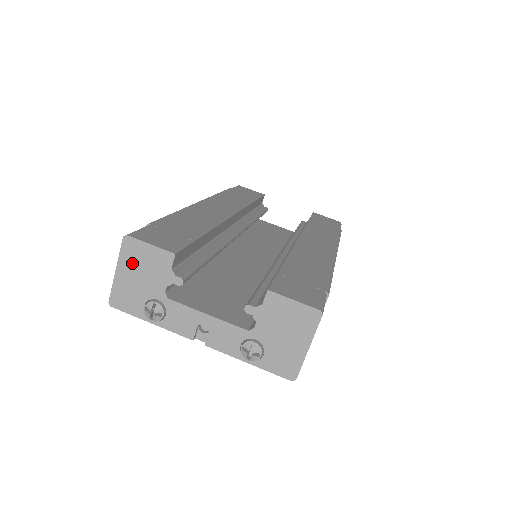
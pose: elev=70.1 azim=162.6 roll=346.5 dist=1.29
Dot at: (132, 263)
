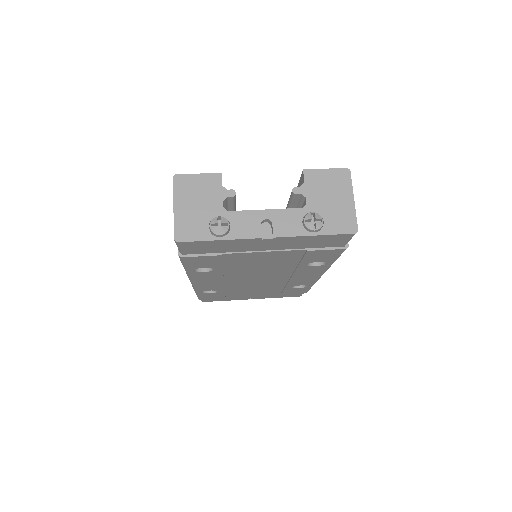
Dot at: (187, 195)
